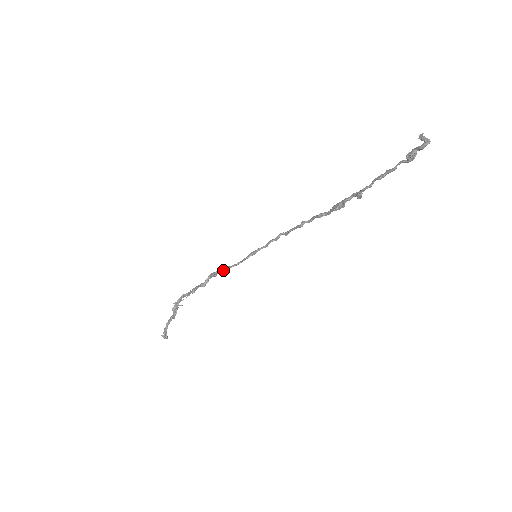
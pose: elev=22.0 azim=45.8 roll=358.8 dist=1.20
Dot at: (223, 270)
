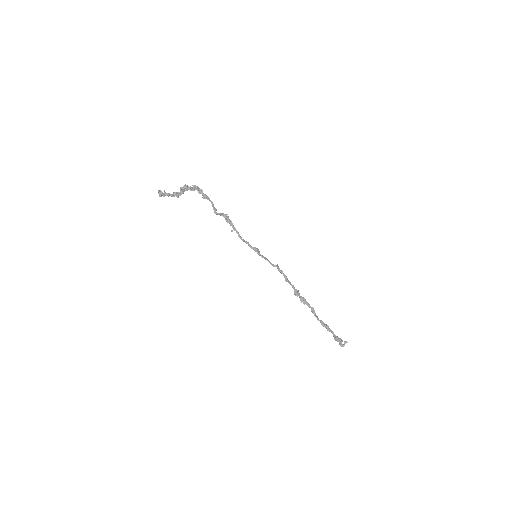
Dot at: (235, 230)
